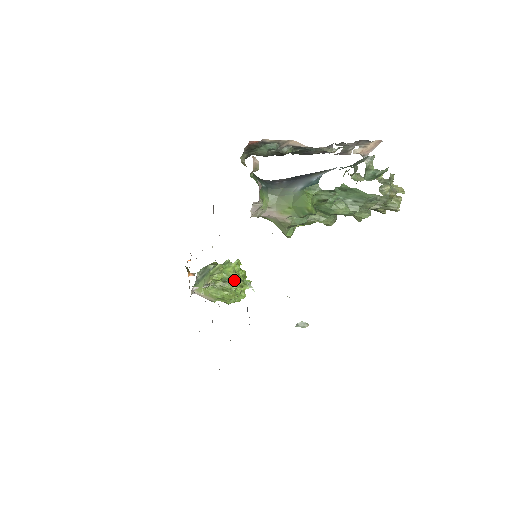
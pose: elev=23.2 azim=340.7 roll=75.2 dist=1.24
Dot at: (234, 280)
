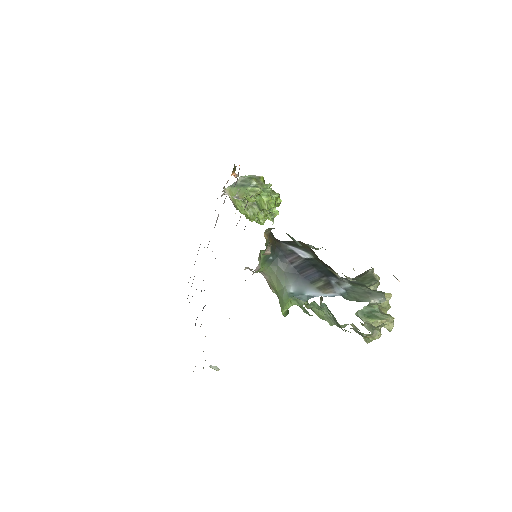
Dot at: (262, 209)
